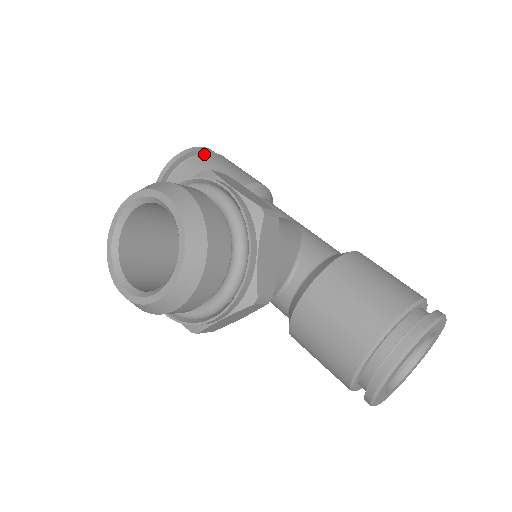
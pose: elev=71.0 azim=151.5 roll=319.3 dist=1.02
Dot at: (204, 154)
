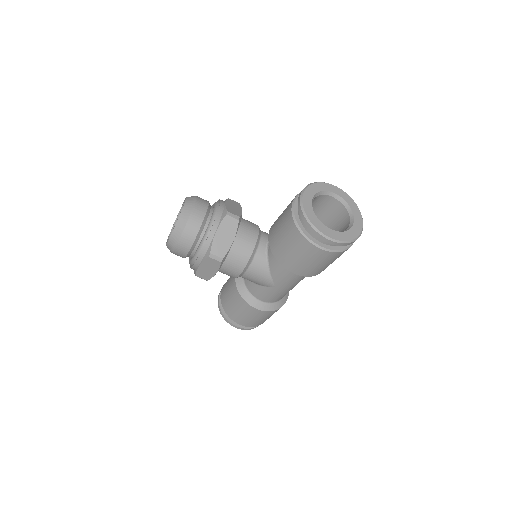
Dot at: occluded
